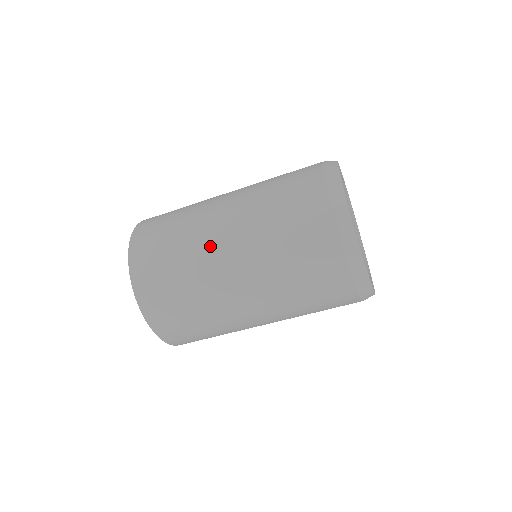
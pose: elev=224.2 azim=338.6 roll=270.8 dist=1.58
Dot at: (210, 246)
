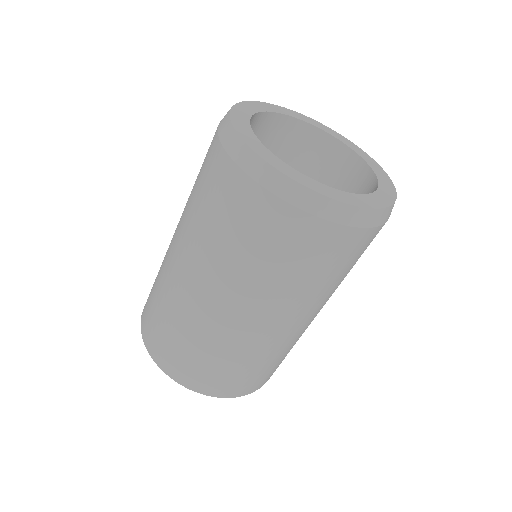
Dot at: (170, 270)
